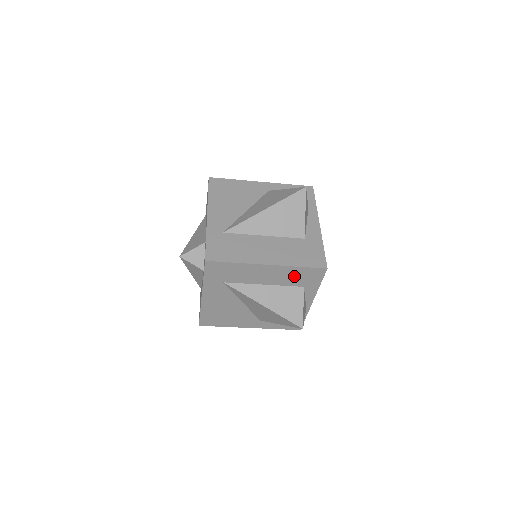
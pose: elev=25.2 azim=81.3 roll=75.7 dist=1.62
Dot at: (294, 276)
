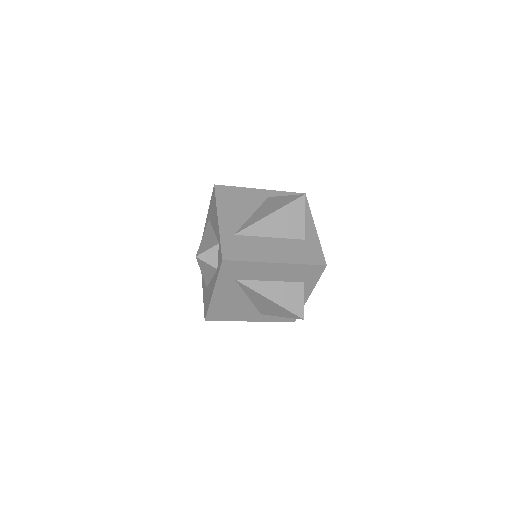
Dot at: (297, 273)
